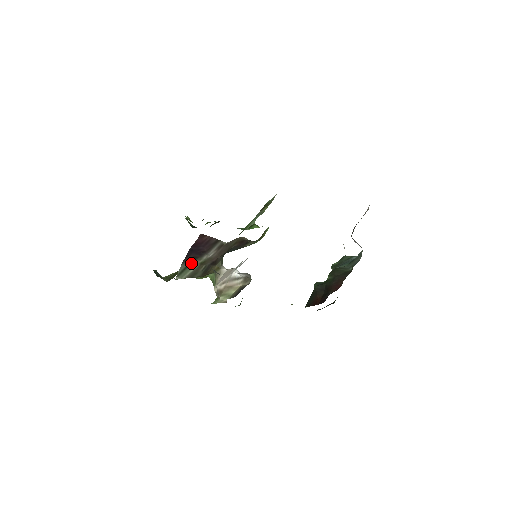
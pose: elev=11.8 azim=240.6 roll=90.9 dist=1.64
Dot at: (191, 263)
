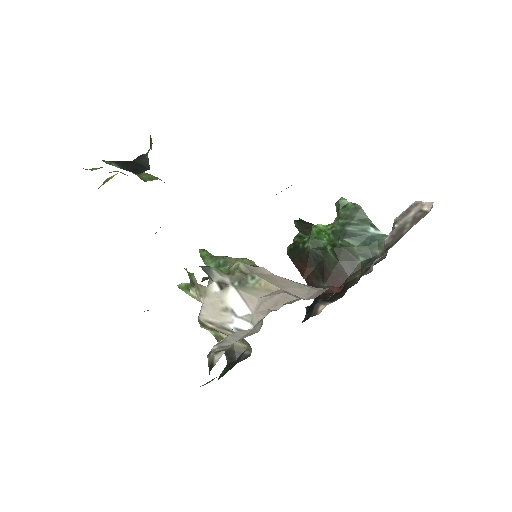
Dot at: occluded
